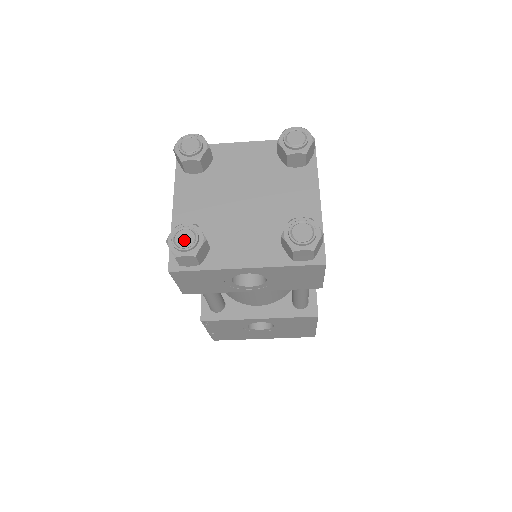
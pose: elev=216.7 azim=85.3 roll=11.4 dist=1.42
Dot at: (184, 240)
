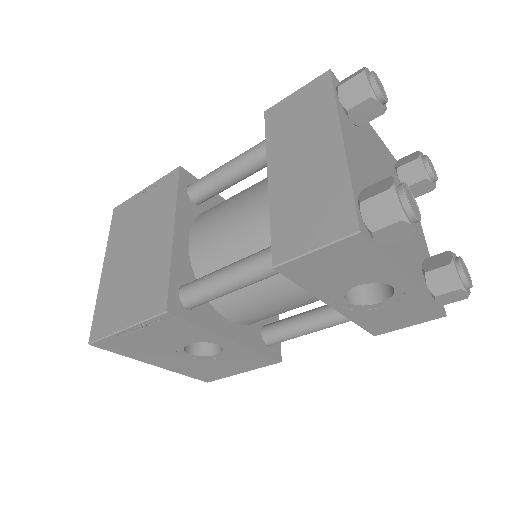
Dot at: (413, 204)
